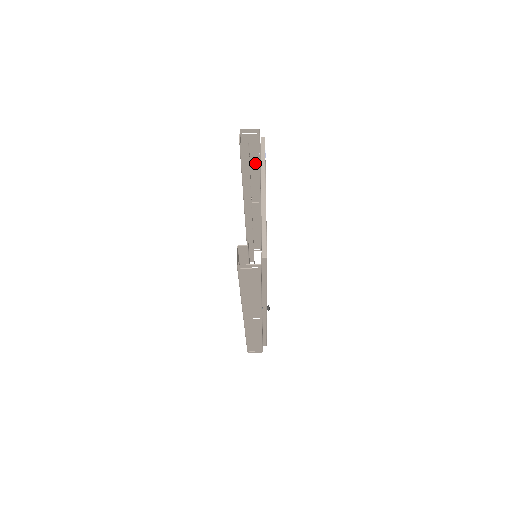
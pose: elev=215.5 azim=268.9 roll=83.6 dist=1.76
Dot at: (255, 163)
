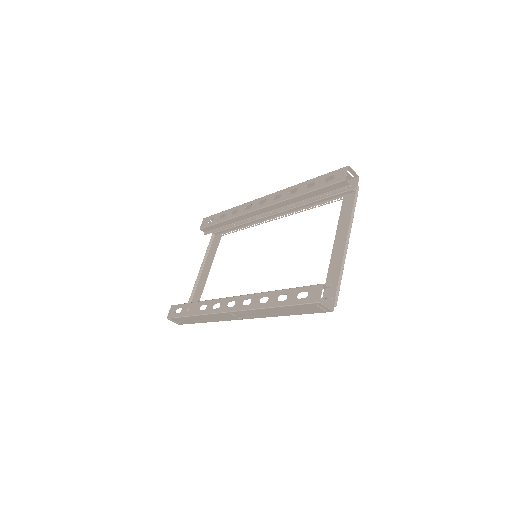
Dot at: occluded
